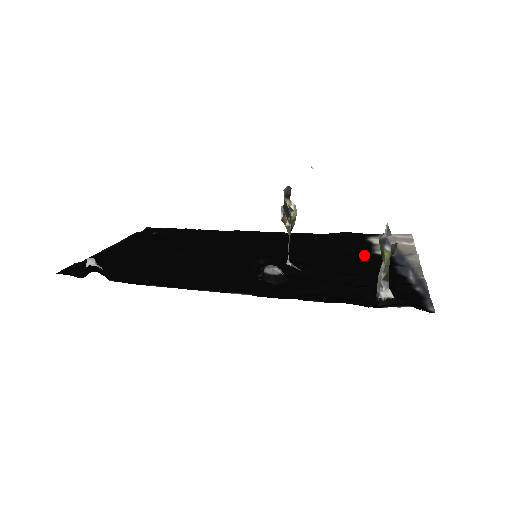
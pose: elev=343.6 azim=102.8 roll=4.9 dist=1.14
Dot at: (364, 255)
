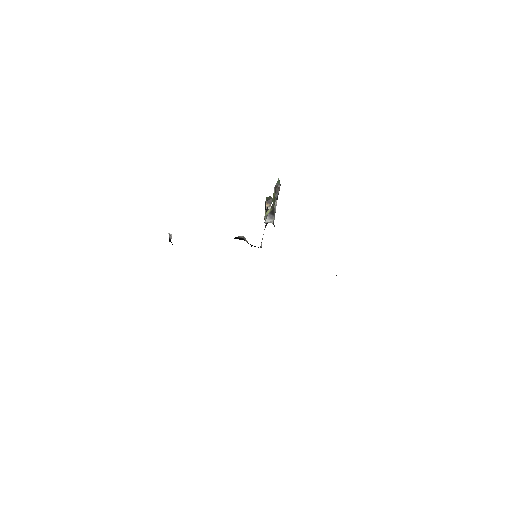
Dot at: occluded
